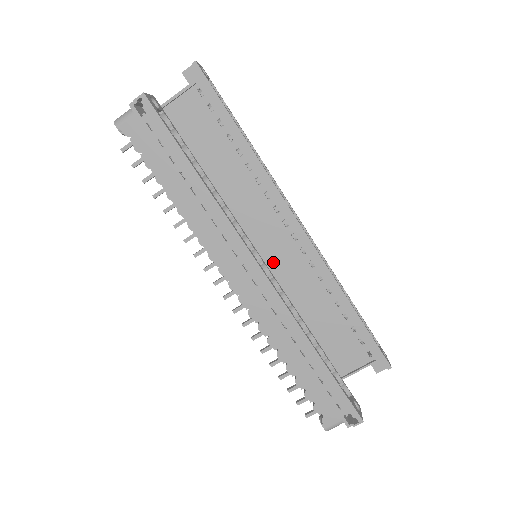
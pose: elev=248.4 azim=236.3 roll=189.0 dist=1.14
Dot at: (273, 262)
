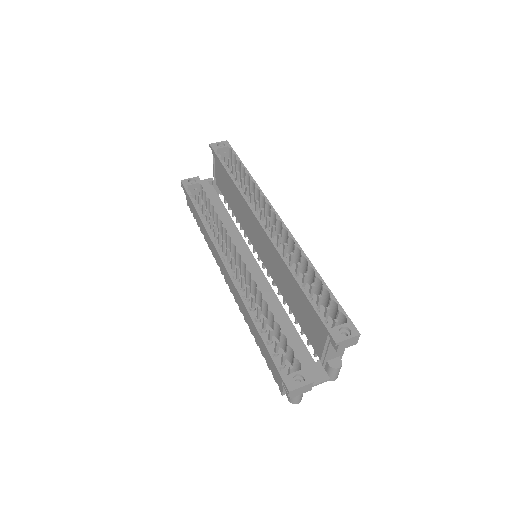
Dot at: (266, 258)
